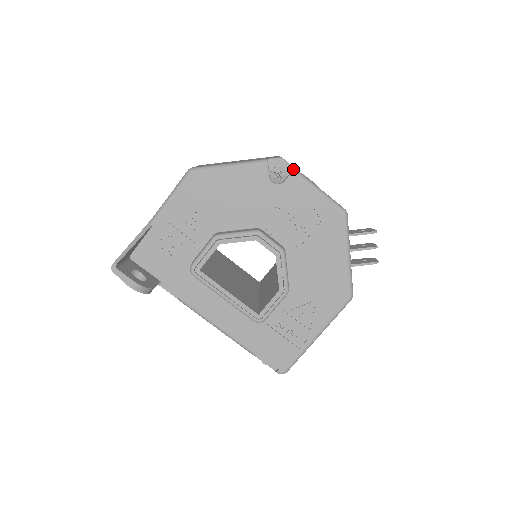
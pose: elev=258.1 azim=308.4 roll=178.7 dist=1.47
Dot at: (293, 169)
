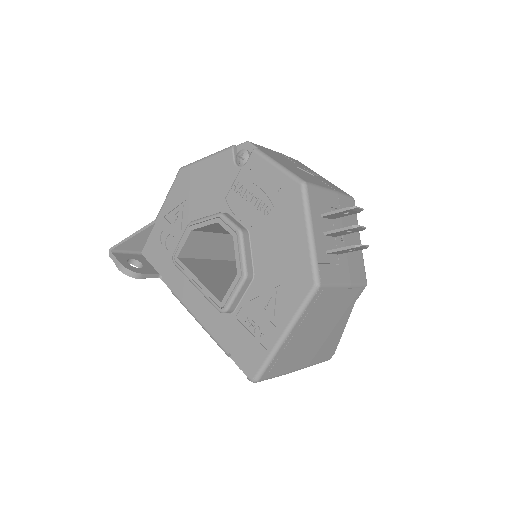
Dot at: (254, 148)
